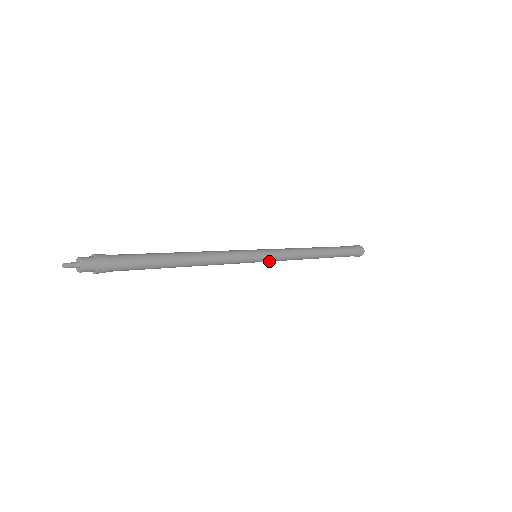
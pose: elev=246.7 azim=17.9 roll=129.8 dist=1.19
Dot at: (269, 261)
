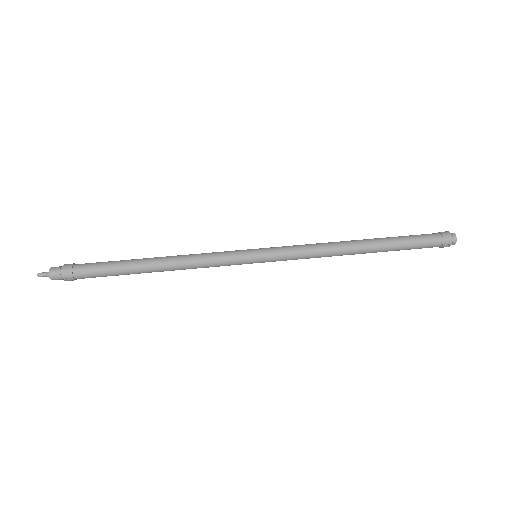
Dot at: (275, 261)
